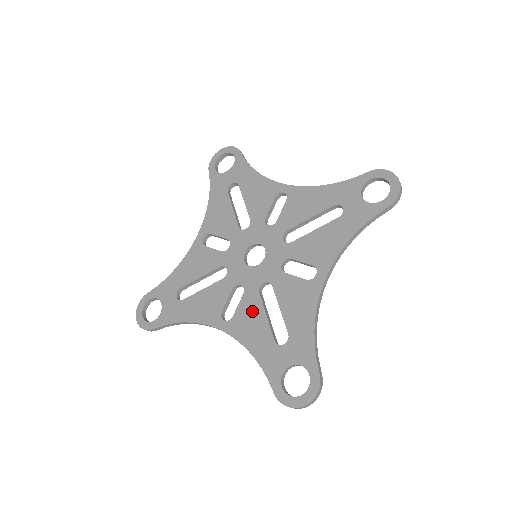
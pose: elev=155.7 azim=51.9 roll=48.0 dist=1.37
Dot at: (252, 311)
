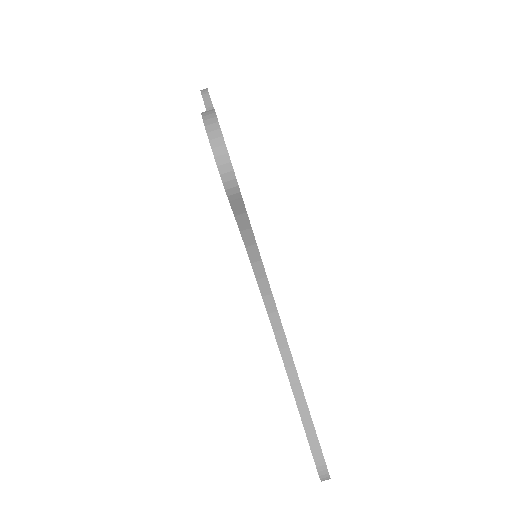
Dot at: occluded
